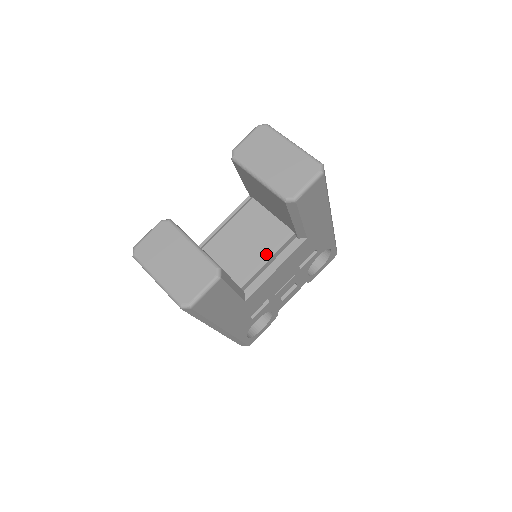
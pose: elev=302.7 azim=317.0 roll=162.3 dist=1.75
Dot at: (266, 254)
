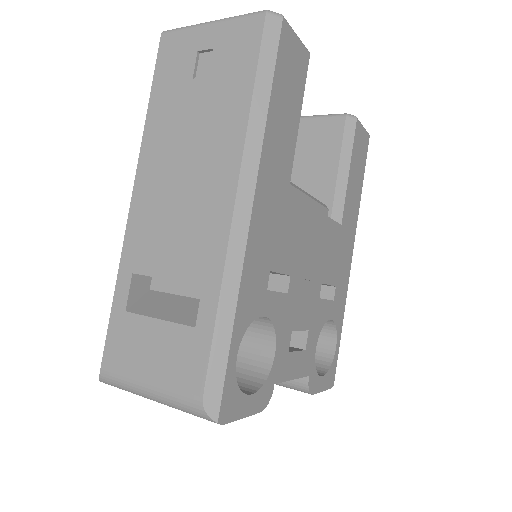
Dot at: occluded
